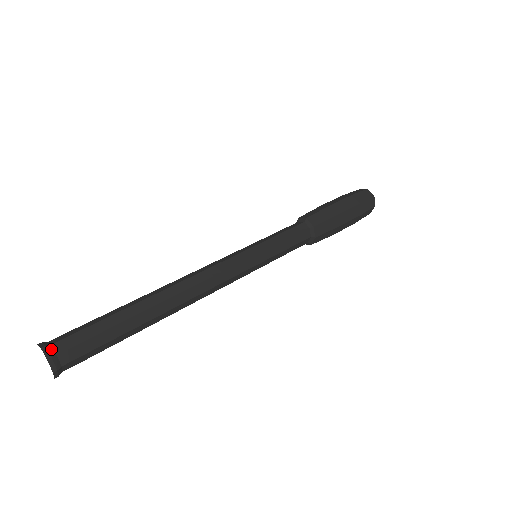
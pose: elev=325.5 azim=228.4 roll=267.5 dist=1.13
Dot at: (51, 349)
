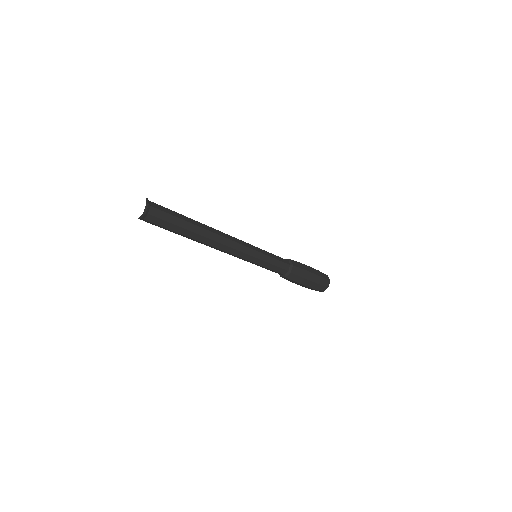
Dot at: (149, 202)
